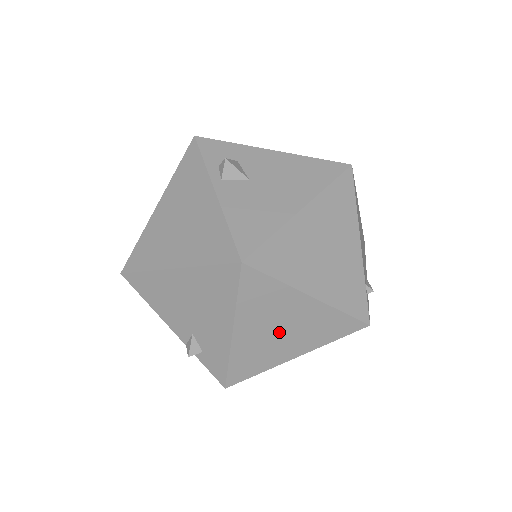
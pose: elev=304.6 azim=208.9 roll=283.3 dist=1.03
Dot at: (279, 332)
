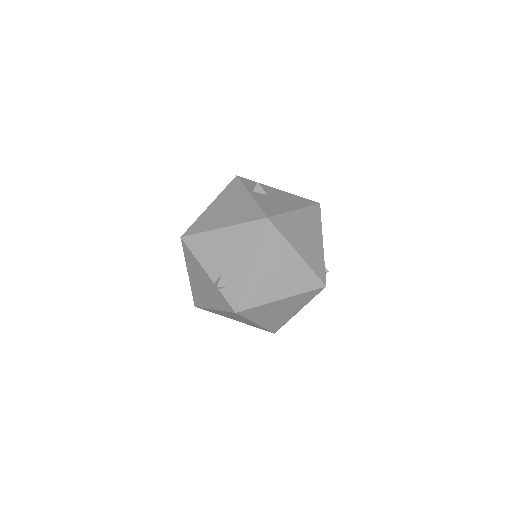
Dot at: (276, 274)
